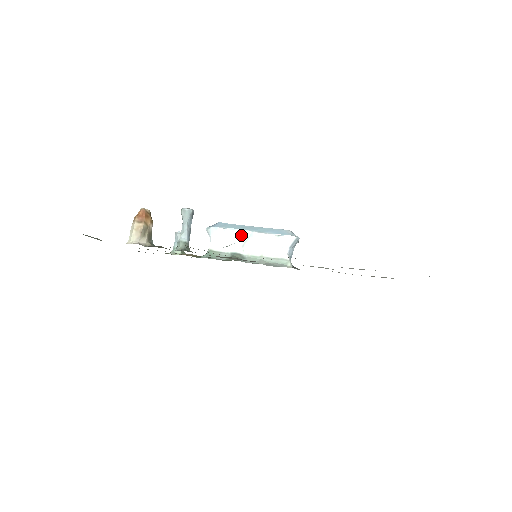
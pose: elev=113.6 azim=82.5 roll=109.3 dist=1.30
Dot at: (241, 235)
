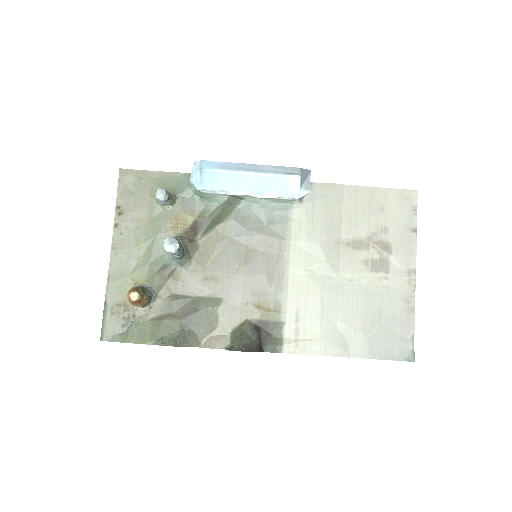
Dot at: (236, 194)
